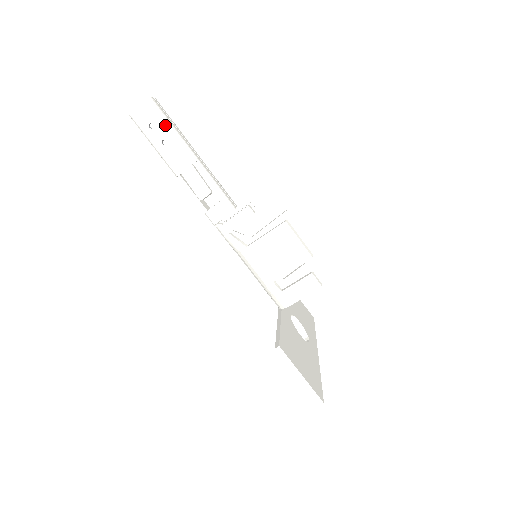
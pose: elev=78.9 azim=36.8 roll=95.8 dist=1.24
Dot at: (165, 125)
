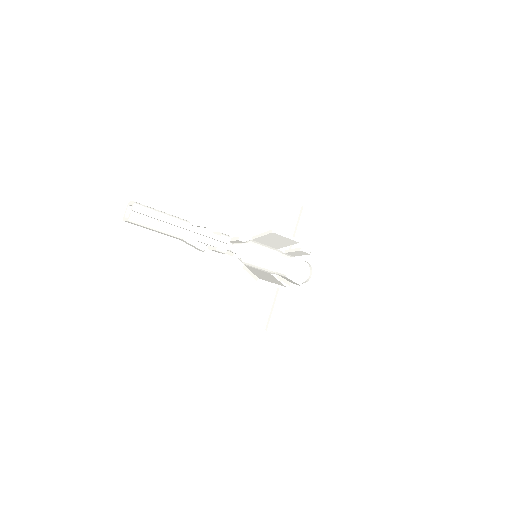
Dot at: (150, 229)
